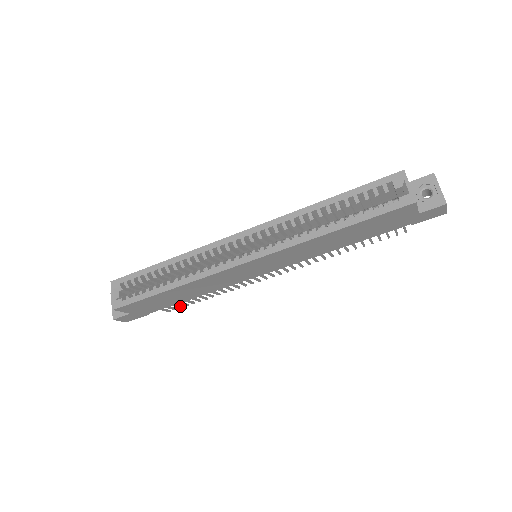
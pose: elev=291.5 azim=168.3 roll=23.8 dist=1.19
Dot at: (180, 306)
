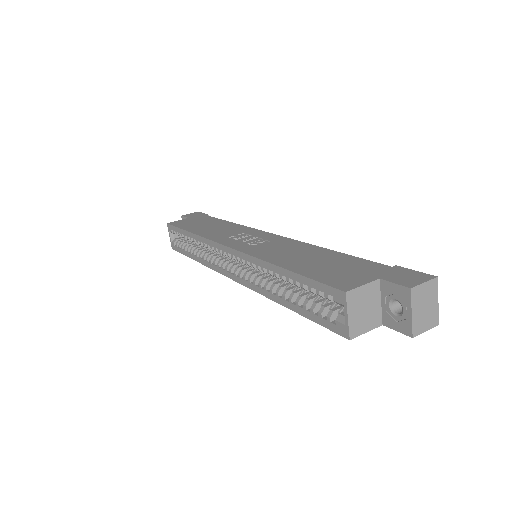
Dot at: occluded
